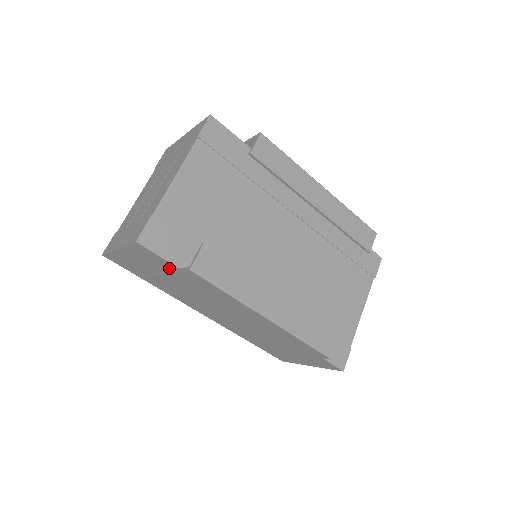
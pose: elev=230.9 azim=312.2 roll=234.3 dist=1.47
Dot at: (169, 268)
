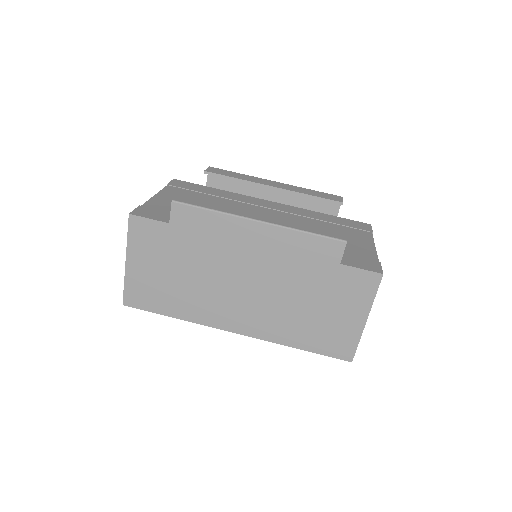
Dot at: (166, 237)
